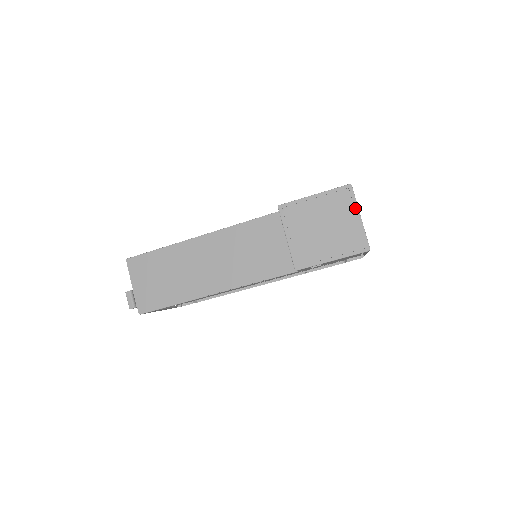
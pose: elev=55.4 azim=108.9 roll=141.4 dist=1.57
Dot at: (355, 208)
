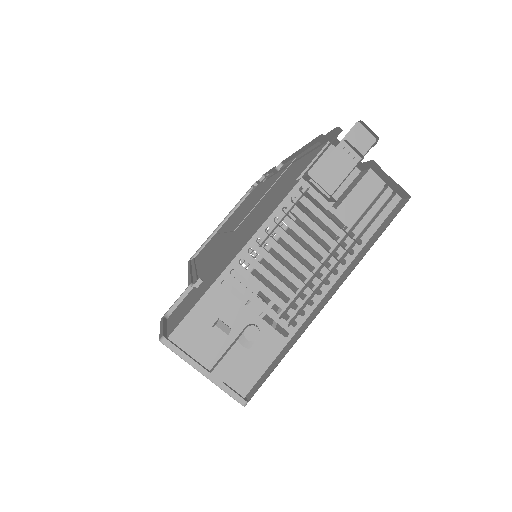
Dot at: (190, 364)
